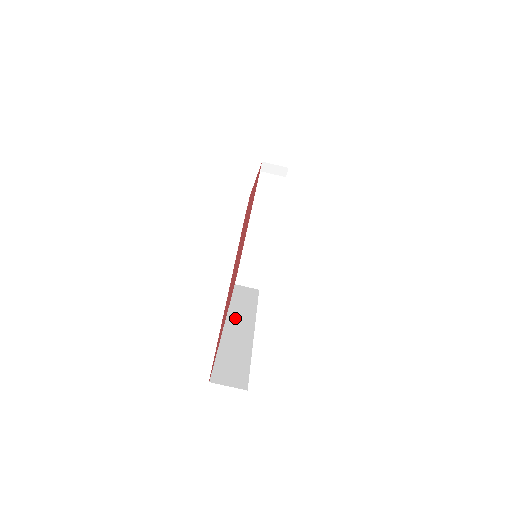
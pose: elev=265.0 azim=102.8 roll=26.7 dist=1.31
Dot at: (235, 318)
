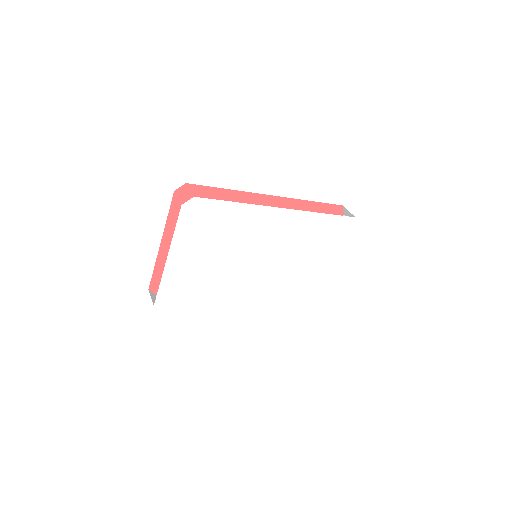
Dot at: occluded
